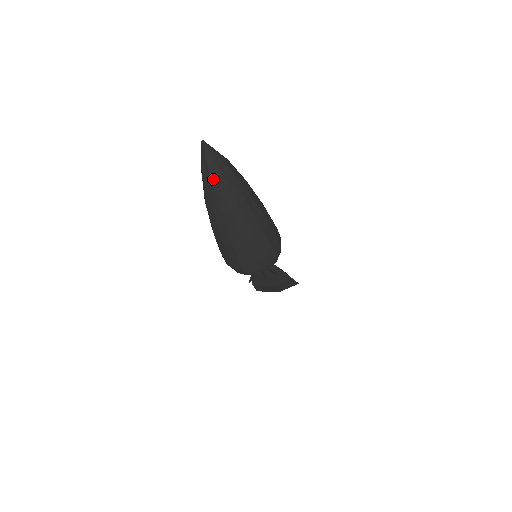
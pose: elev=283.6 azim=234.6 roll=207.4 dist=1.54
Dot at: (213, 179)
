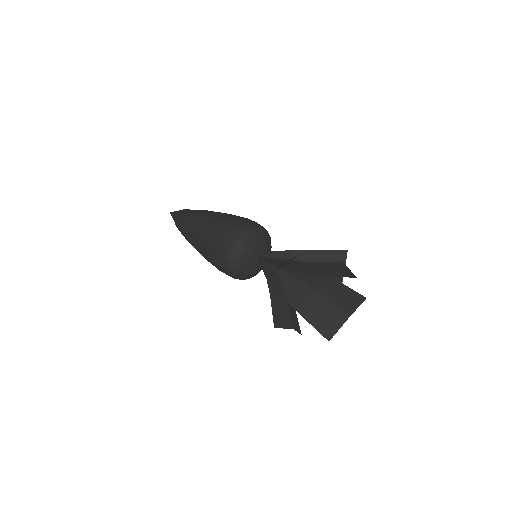
Dot at: (179, 213)
